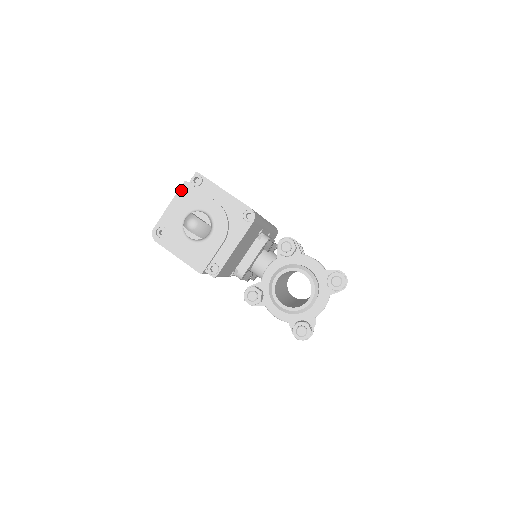
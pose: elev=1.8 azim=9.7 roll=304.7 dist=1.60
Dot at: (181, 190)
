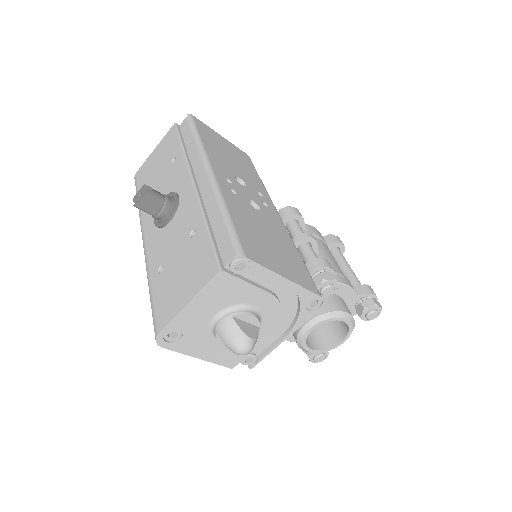
Dot at: (212, 283)
